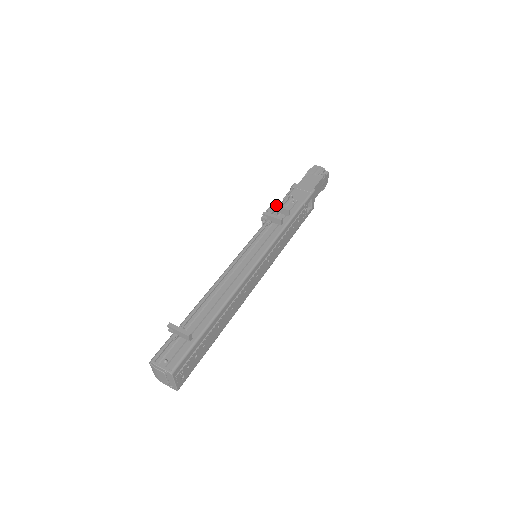
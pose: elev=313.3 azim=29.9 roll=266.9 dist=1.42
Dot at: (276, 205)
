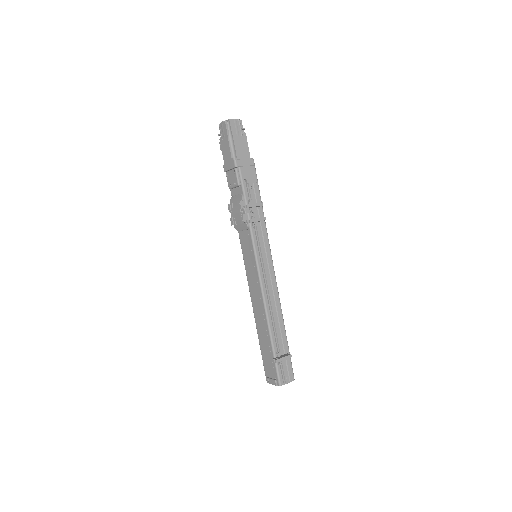
Dot at: (252, 206)
